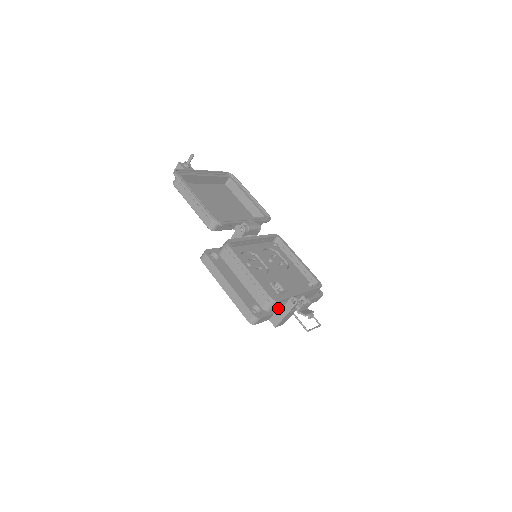
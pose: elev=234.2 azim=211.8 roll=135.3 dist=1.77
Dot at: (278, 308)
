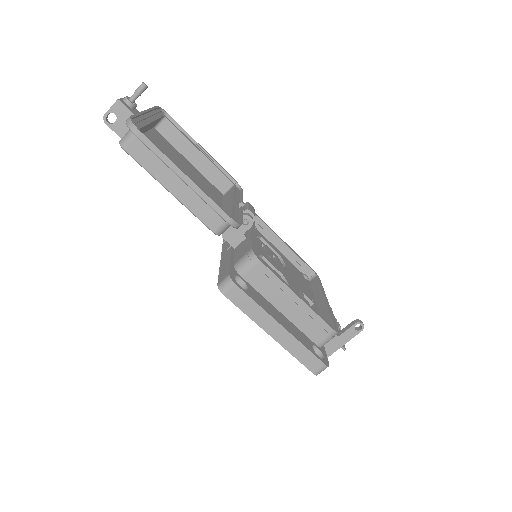
Dot at: occluded
